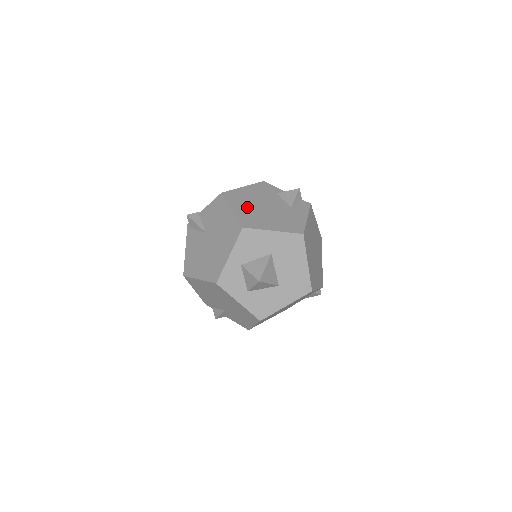
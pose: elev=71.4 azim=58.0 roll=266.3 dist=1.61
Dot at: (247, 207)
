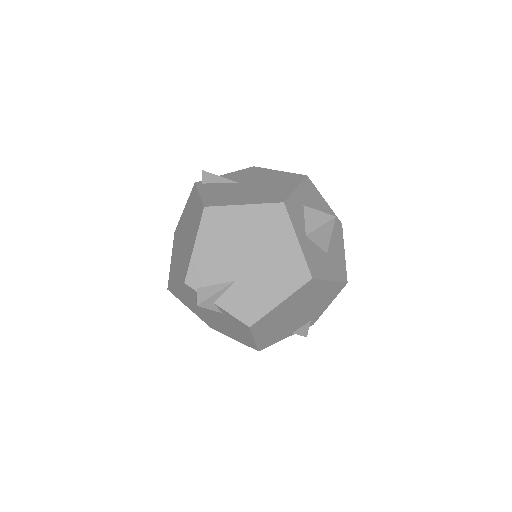
Dot at: occluded
